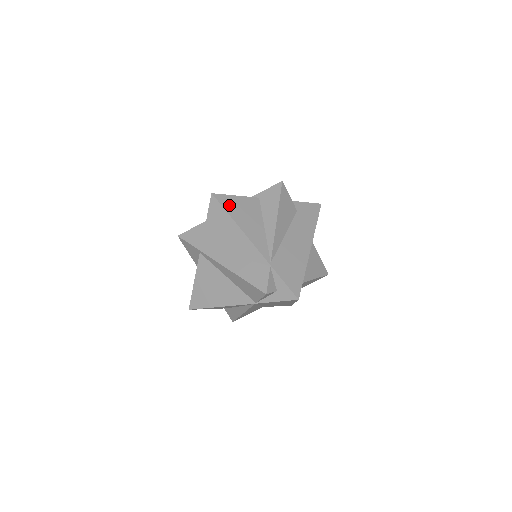
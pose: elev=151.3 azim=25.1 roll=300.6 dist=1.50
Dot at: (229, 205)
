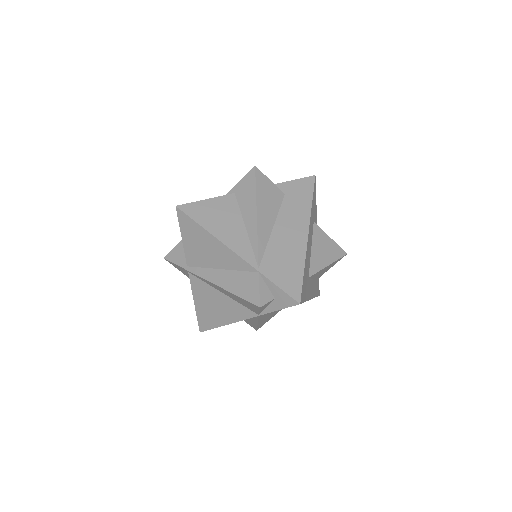
Dot at: (198, 213)
